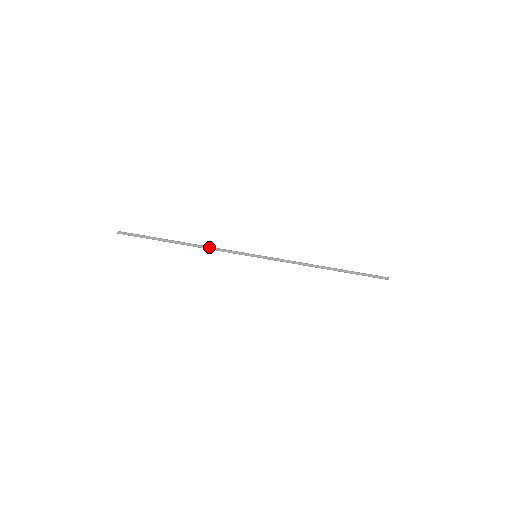
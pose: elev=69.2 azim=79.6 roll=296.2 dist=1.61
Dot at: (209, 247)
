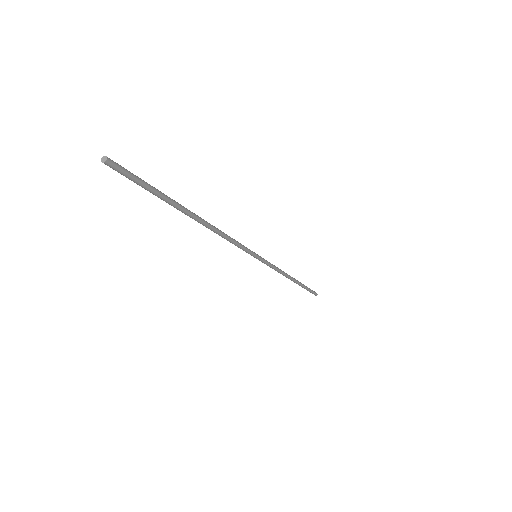
Dot at: (223, 234)
